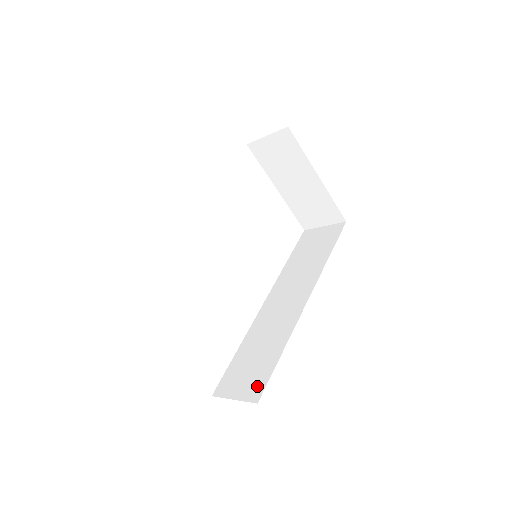
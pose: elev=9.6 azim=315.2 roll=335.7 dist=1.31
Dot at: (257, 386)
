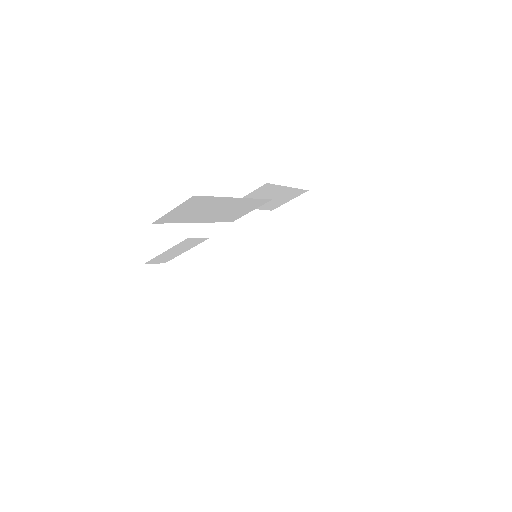
Dot at: occluded
